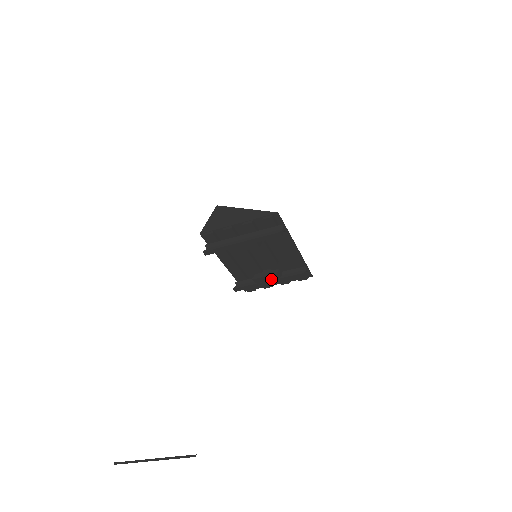
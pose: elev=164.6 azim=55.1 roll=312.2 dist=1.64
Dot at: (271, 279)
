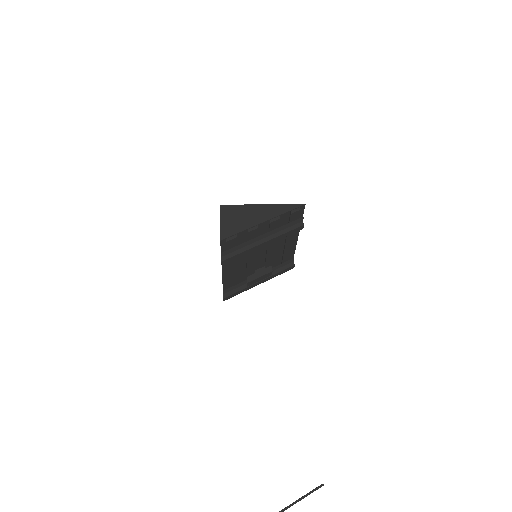
Dot at: (264, 278)
